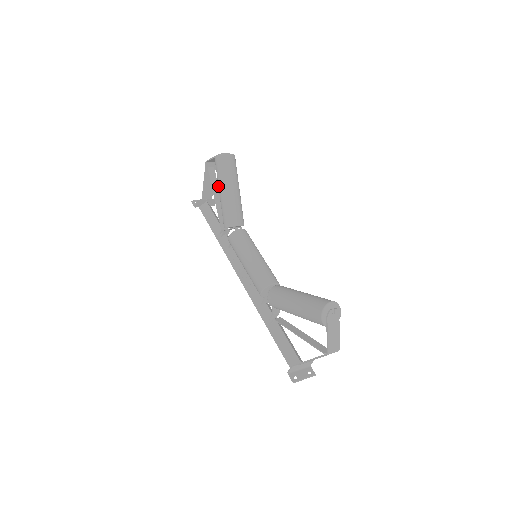
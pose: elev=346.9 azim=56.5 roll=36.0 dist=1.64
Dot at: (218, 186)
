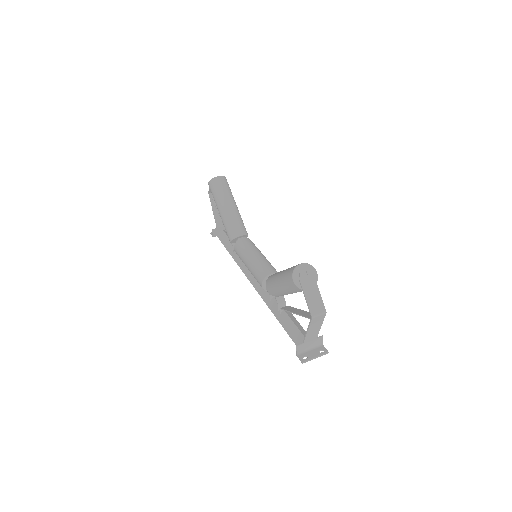
Dot at: (217, 208)
